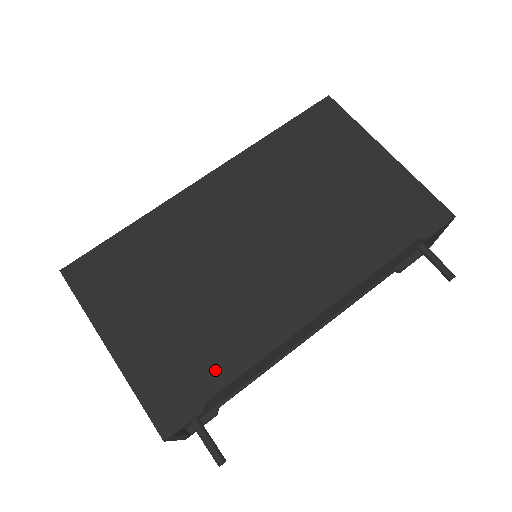
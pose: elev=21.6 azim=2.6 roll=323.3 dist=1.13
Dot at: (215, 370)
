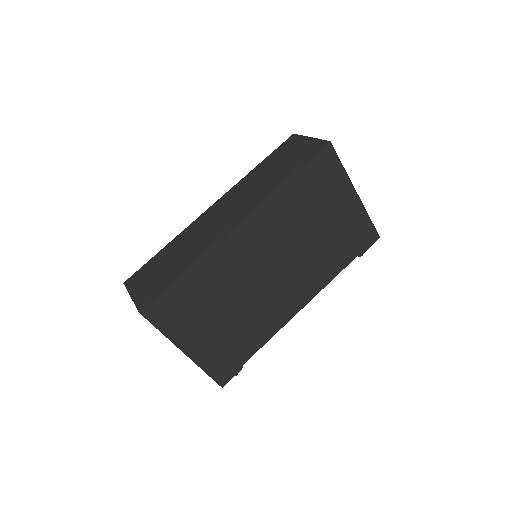
Dot at: (248, 349)
